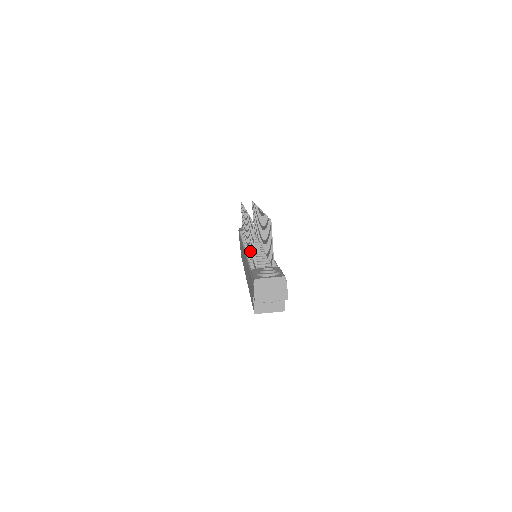
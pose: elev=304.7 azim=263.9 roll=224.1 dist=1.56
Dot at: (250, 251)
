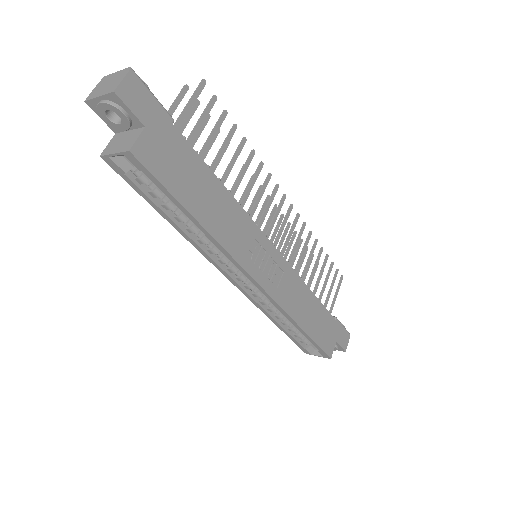
Dot at: occluded
